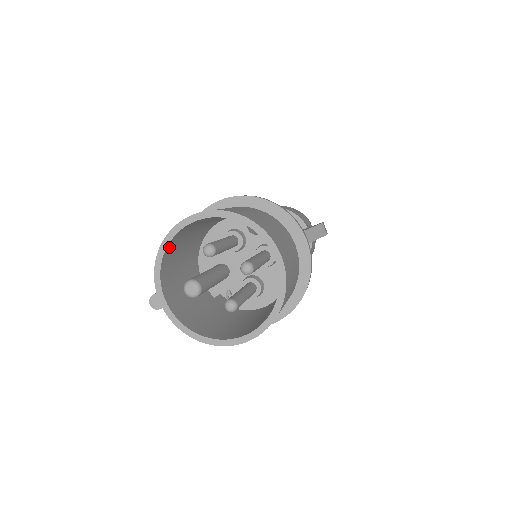
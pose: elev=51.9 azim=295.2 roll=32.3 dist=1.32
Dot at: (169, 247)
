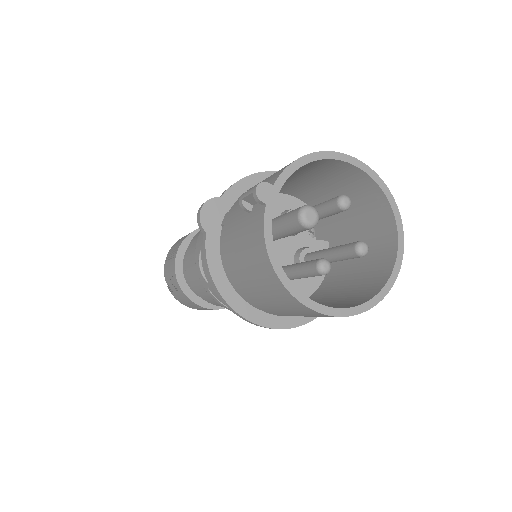
Dot at: (313, 162)
